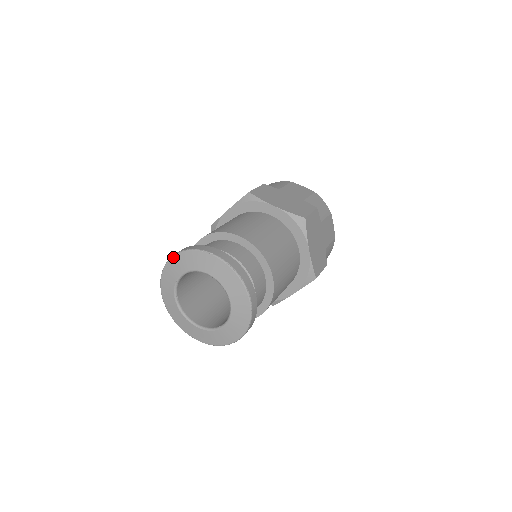
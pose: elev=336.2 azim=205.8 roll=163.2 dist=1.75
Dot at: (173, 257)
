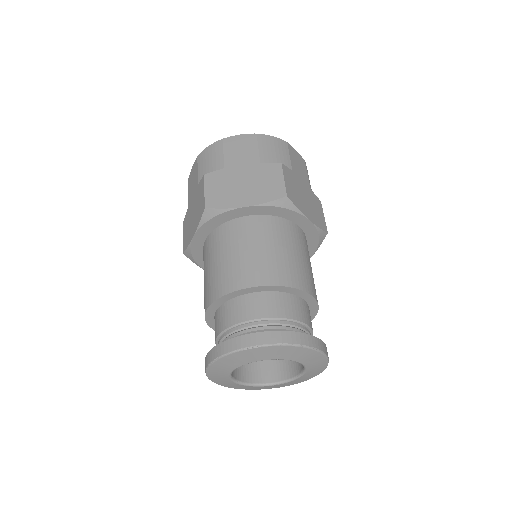
Dot at: (211, 365)
